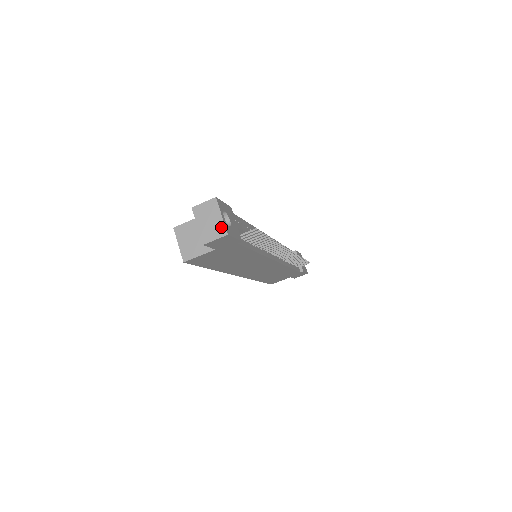
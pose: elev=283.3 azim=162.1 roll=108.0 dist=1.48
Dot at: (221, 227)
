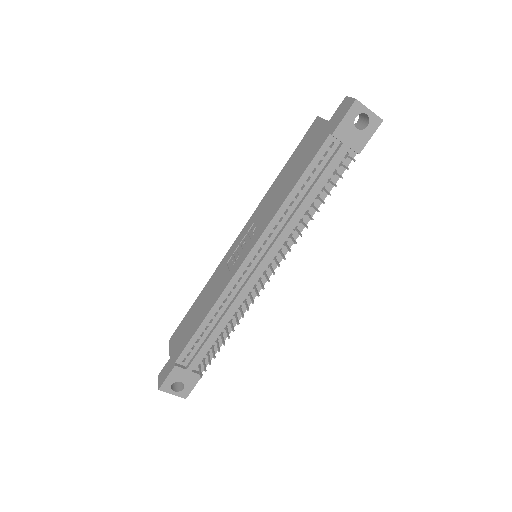
Dot at: (179, 395)
